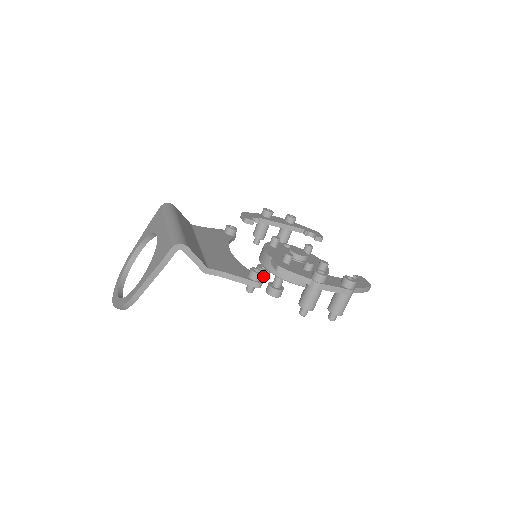
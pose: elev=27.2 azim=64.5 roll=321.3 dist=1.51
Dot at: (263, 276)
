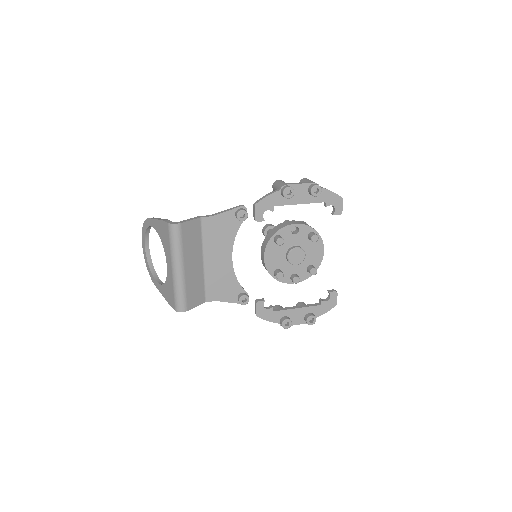
Dot at: occluded
